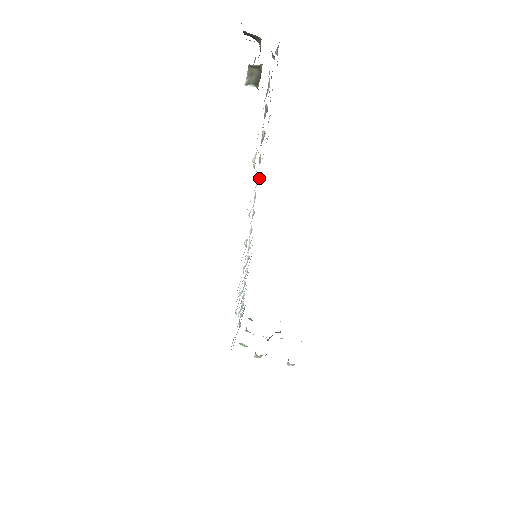
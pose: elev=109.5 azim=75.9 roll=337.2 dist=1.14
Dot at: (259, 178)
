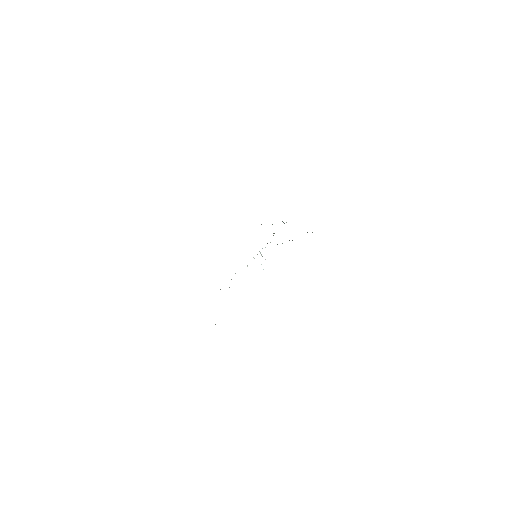
Dot at: occluded
